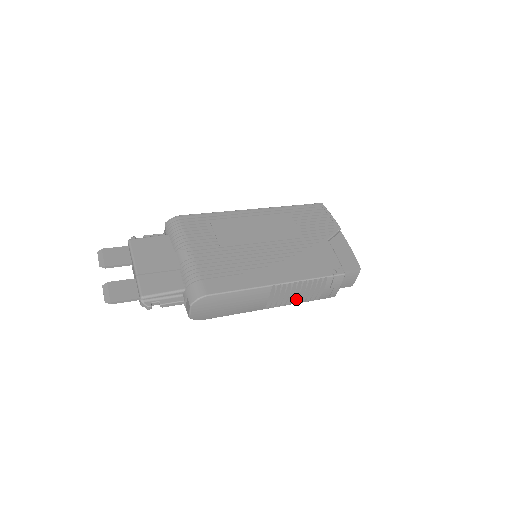
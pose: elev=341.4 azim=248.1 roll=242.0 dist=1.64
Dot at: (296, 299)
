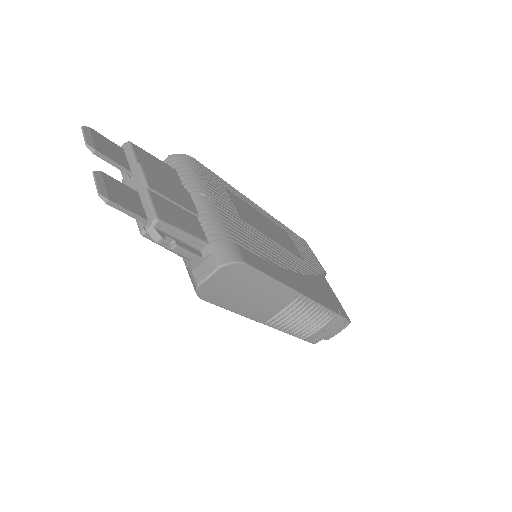
Dot at: (294, 326)
